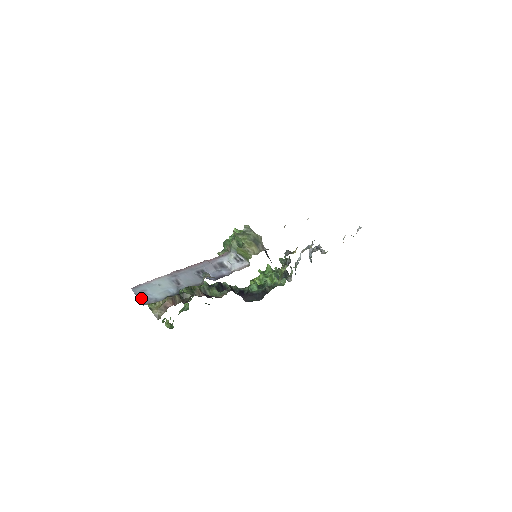
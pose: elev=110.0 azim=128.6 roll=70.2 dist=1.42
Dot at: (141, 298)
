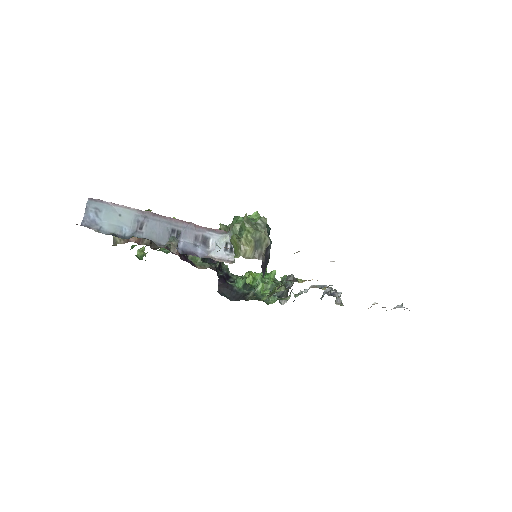
Dot at: (87, 216)
